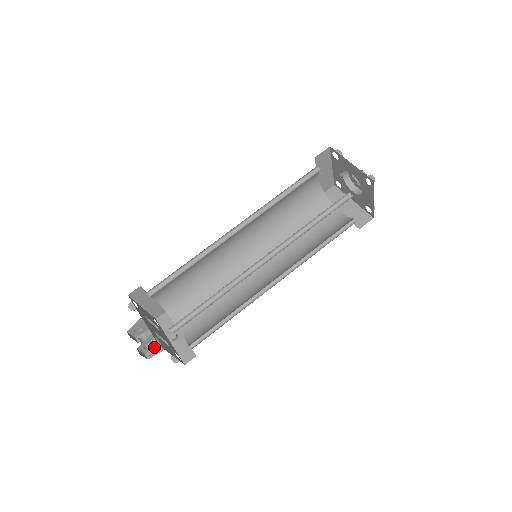
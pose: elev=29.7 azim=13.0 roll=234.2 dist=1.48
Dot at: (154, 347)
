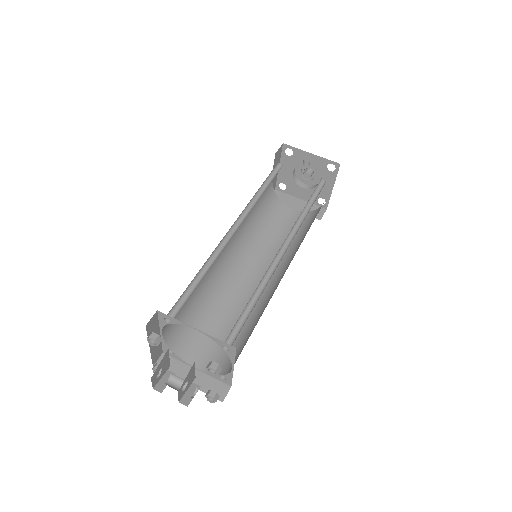
Dot at: (215, 374)
